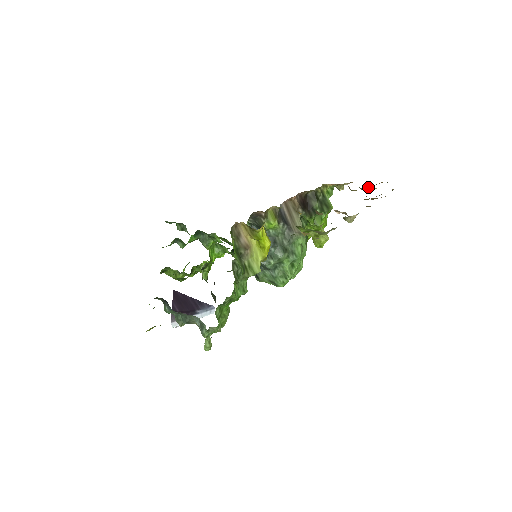
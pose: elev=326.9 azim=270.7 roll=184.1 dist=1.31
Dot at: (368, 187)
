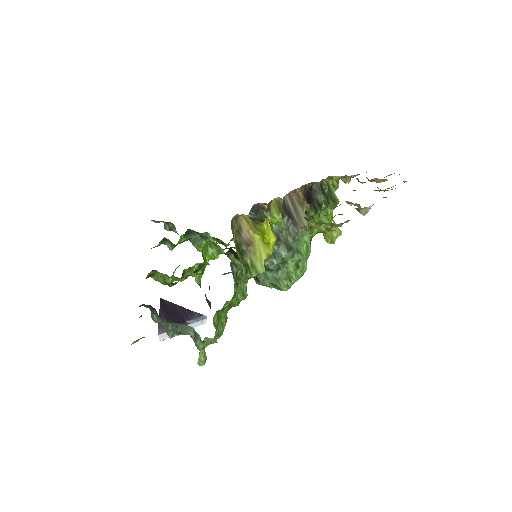
Dot at: (378, 179)
